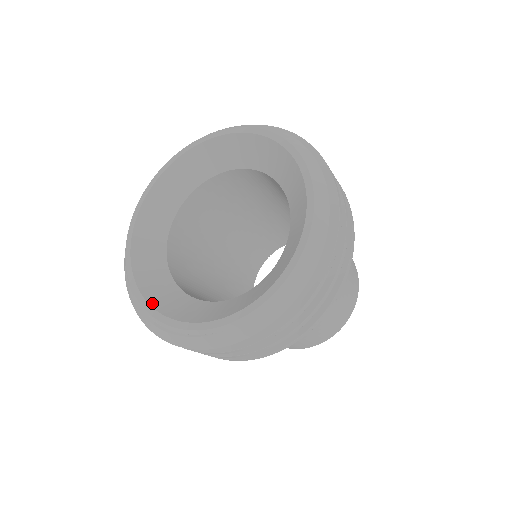
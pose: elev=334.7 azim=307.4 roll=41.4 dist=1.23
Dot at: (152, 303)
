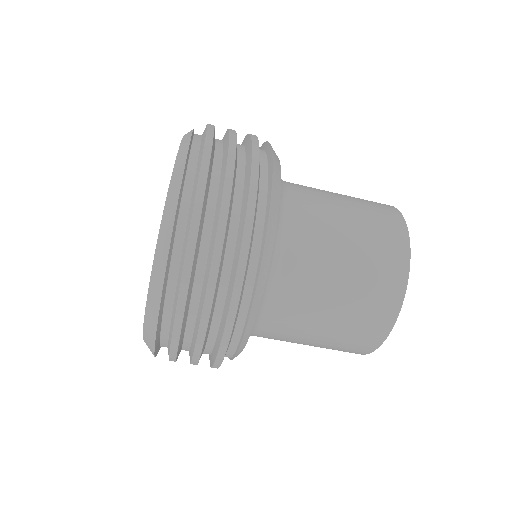
Dot at: occluded
